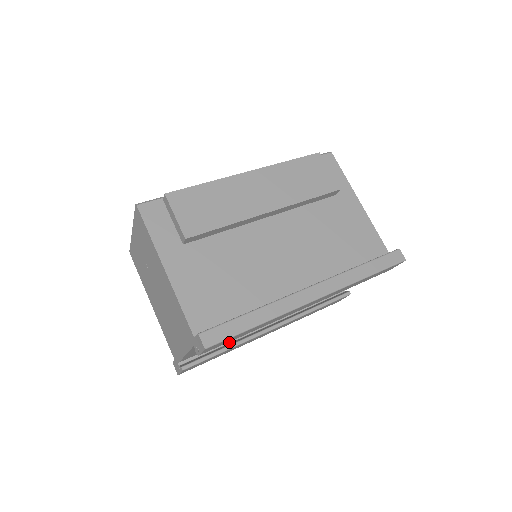
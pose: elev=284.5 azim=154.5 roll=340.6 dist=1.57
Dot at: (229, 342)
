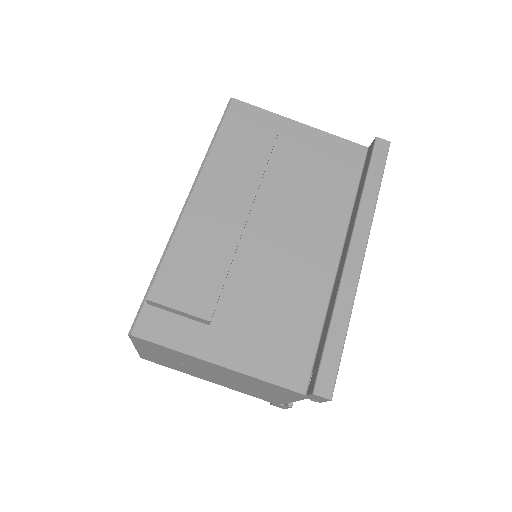
Dot at: occluded
